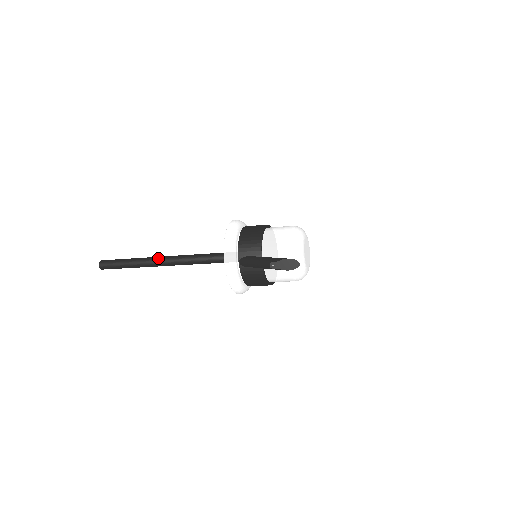
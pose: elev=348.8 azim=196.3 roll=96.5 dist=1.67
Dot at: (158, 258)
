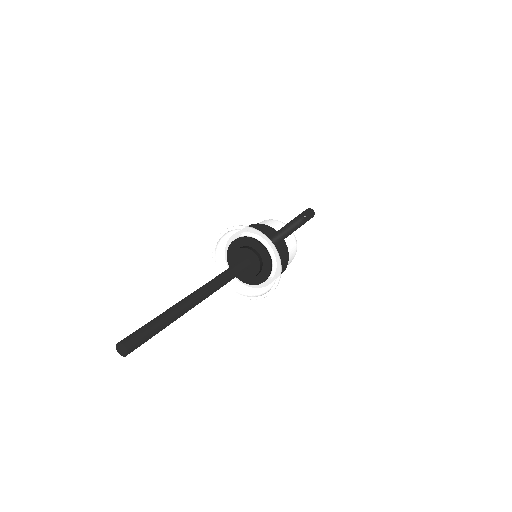
Dot at: (188, 296)
